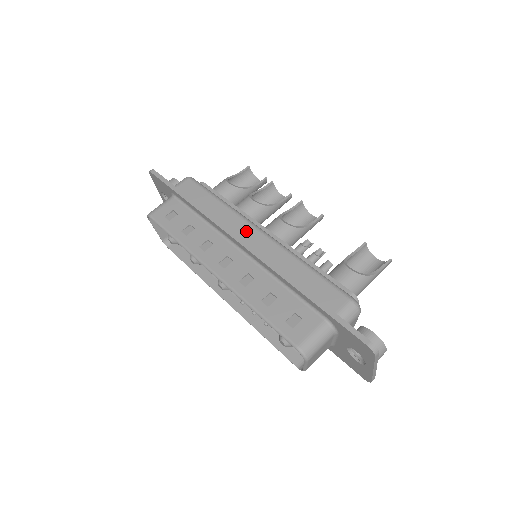
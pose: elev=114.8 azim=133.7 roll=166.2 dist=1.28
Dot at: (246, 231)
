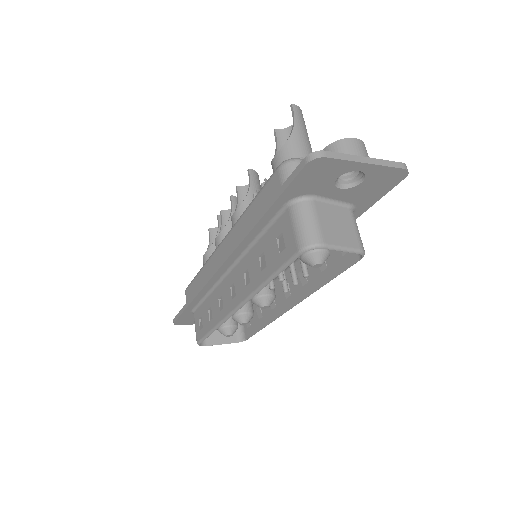
Dot at: (218, 257)
